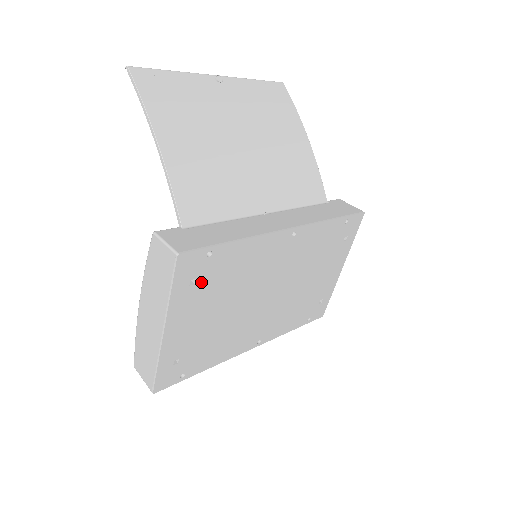
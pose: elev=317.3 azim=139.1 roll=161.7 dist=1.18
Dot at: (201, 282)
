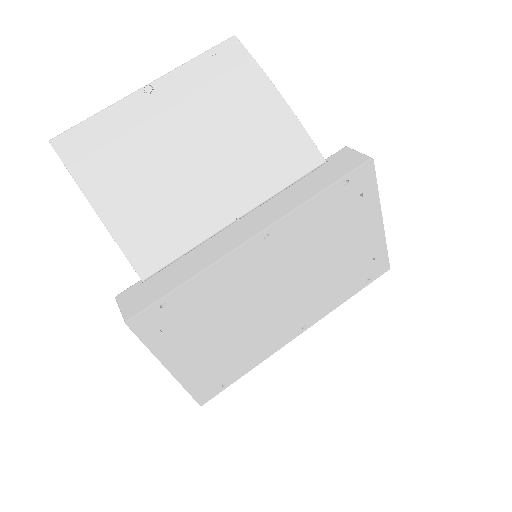
Dot at: (175, 326)
